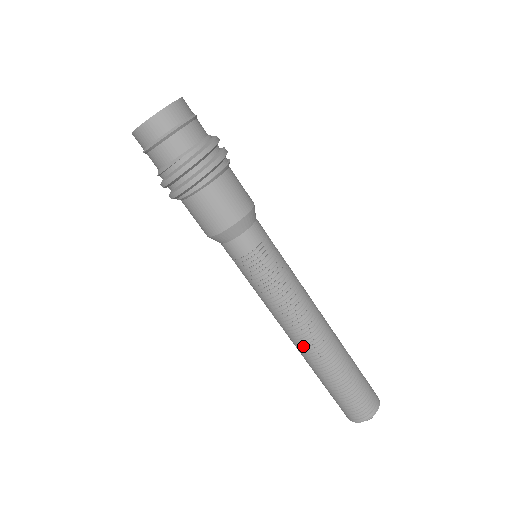
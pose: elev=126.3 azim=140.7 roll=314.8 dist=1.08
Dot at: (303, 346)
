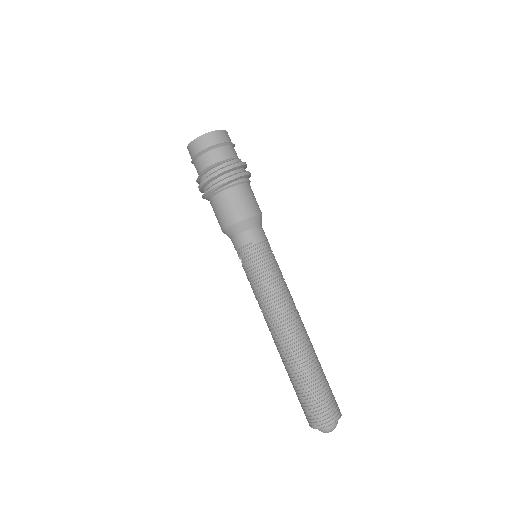
Dot at: (297, 331)
